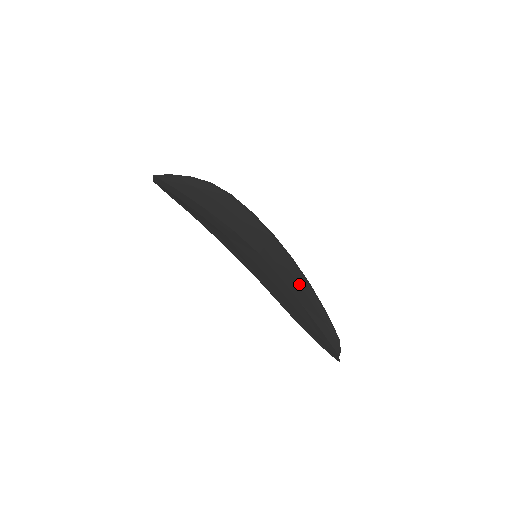
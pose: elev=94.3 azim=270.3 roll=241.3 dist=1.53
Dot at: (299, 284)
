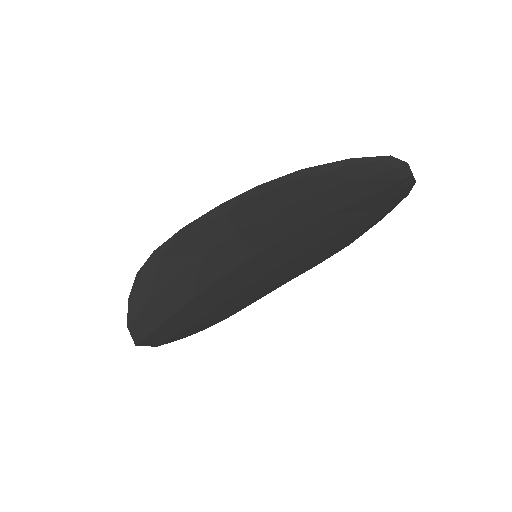
Dot at: (326, 239)
